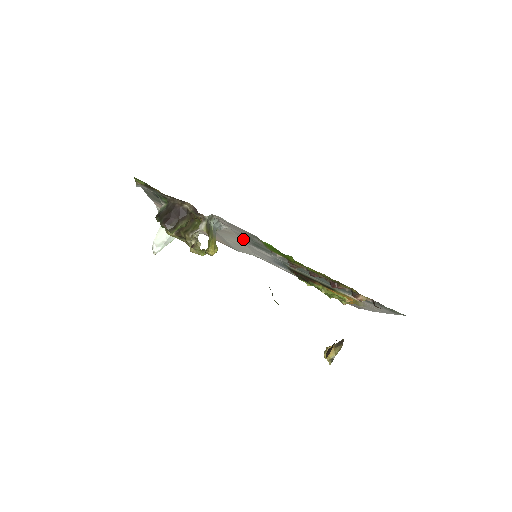
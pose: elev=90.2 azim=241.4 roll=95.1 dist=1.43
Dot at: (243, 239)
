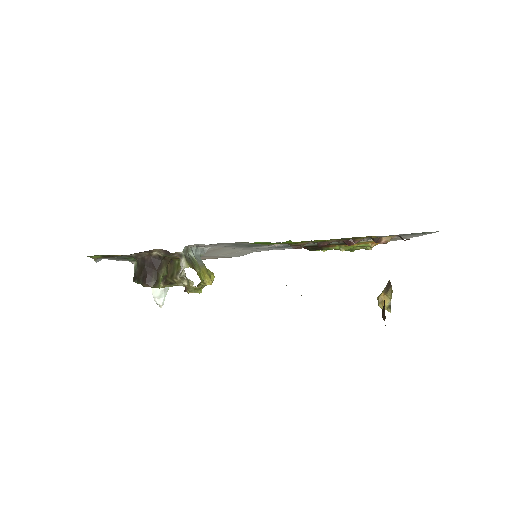
Dot at: (233, 247)
